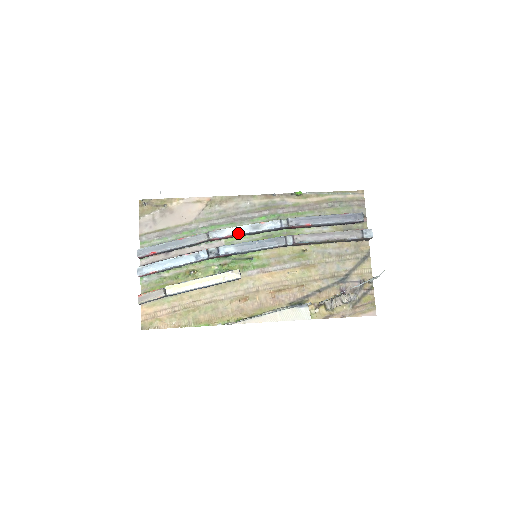
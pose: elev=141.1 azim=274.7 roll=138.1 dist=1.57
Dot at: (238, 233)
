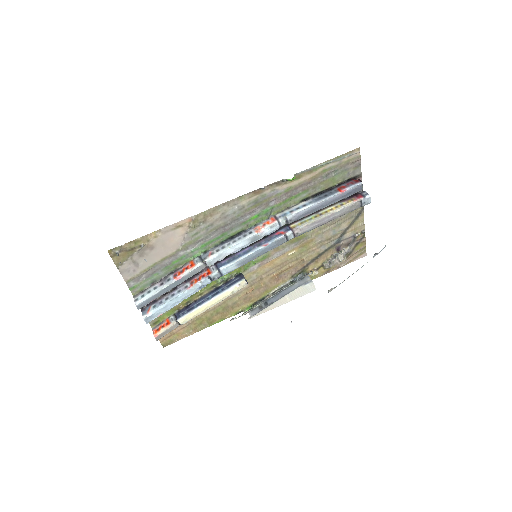
Dot at: (237, 251)
